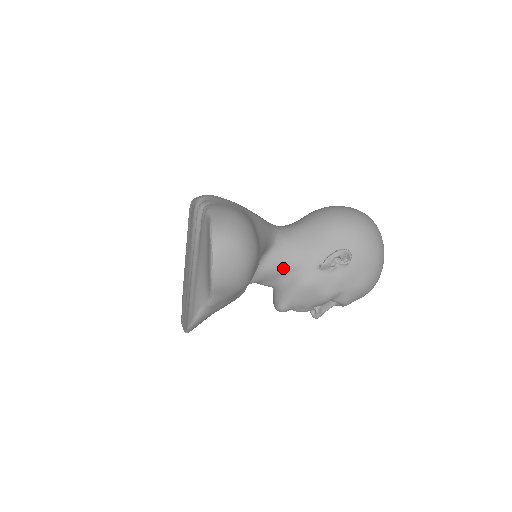
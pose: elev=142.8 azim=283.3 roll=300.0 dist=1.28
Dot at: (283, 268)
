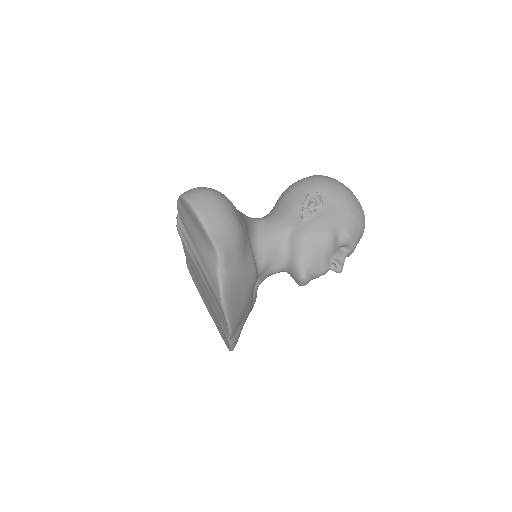
Dot at: (277, 238)
